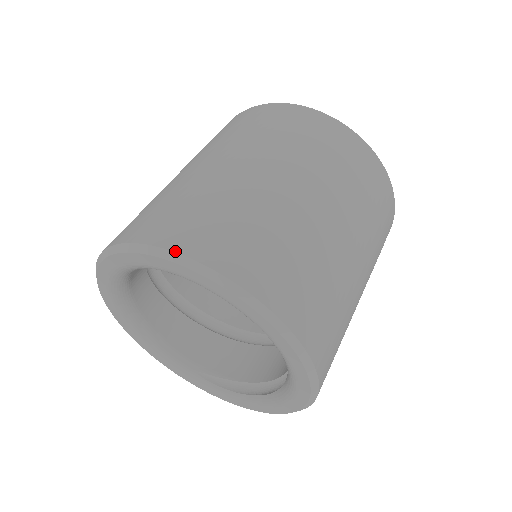
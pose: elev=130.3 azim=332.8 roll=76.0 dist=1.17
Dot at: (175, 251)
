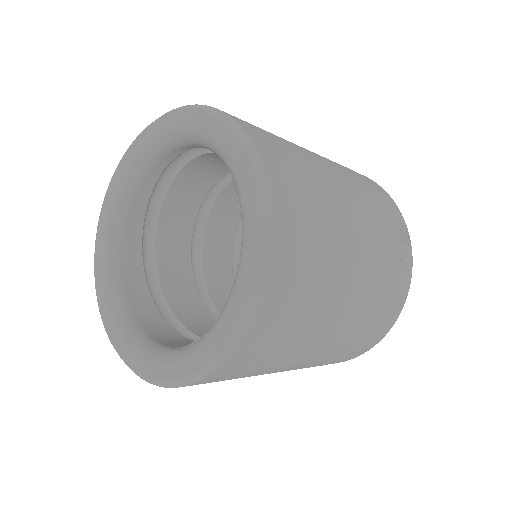
Dot at: occluded
